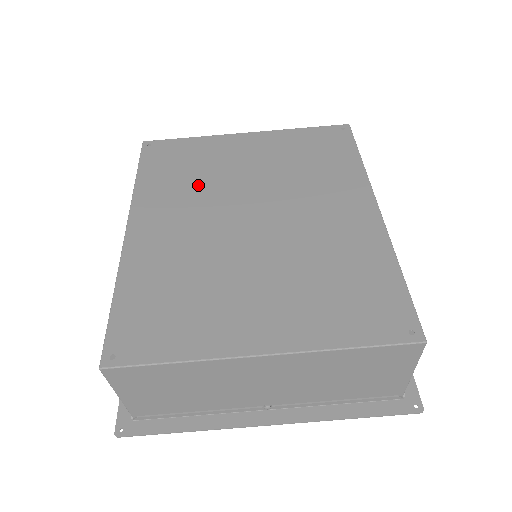
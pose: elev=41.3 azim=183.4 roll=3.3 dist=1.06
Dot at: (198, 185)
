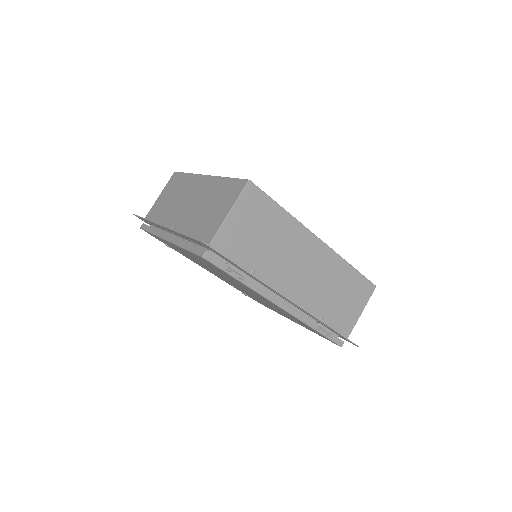
Dot at: occluded
